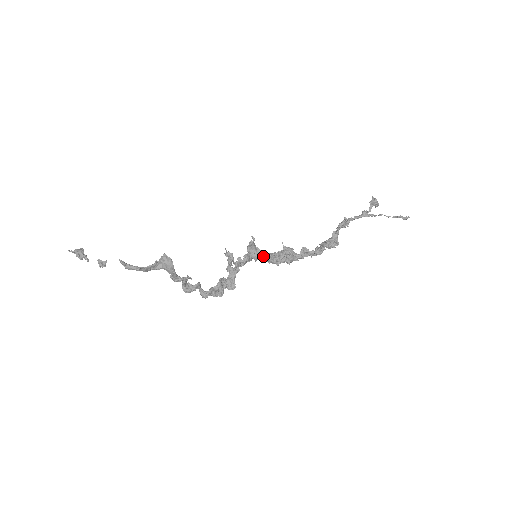
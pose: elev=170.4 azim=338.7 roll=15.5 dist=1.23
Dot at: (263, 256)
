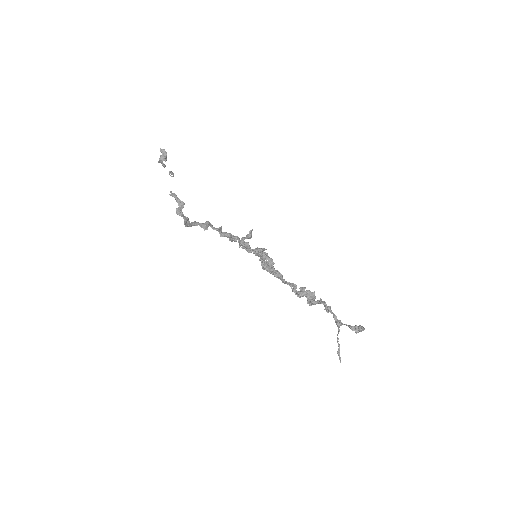
Dot at: (261, 260)
